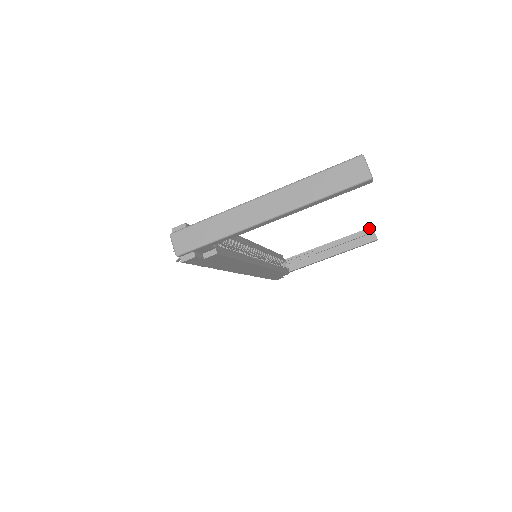
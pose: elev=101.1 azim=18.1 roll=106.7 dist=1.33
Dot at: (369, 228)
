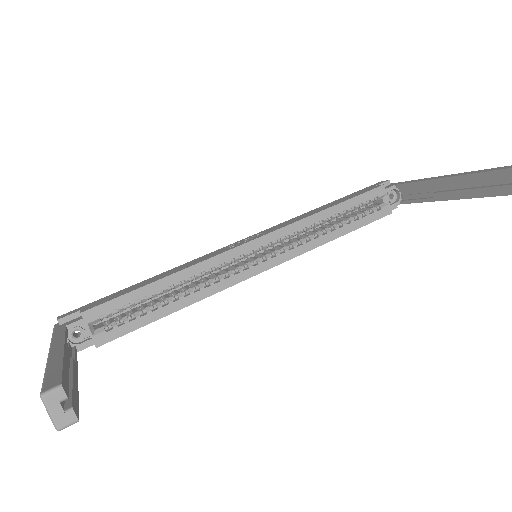
Dot at: out of frame
